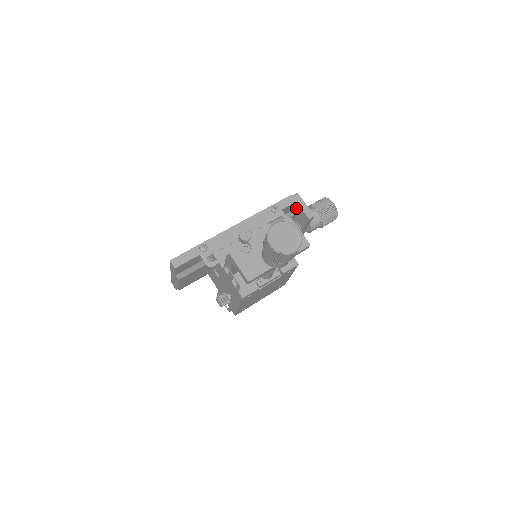
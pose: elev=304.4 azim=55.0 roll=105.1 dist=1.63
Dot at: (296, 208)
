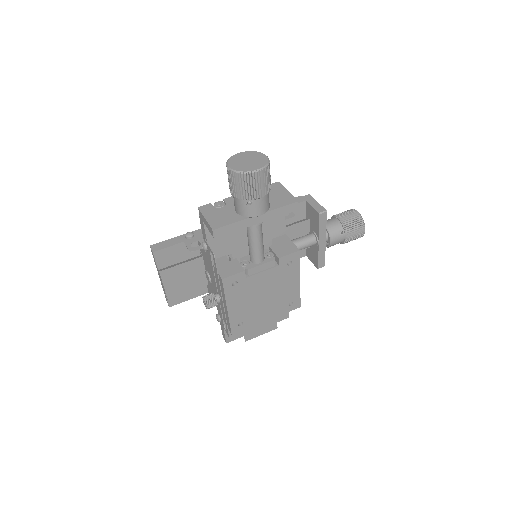
Dot at: (308, 210)
